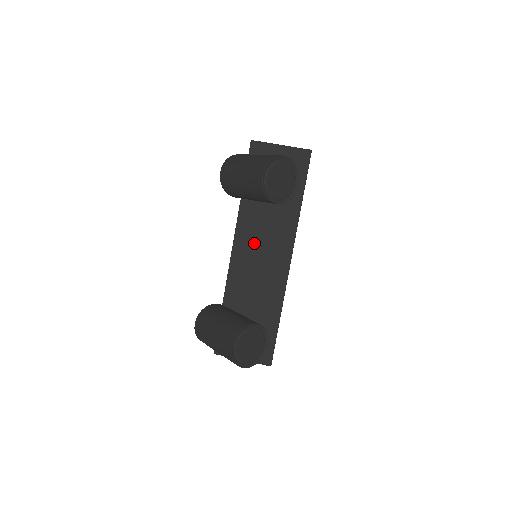
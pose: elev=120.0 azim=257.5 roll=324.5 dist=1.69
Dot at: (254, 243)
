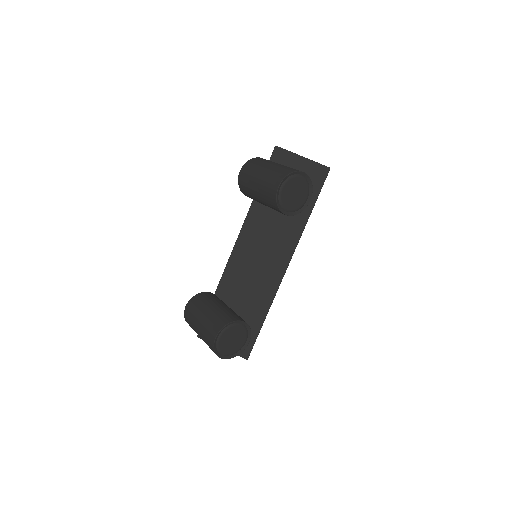
Dot at: (257, 243)
